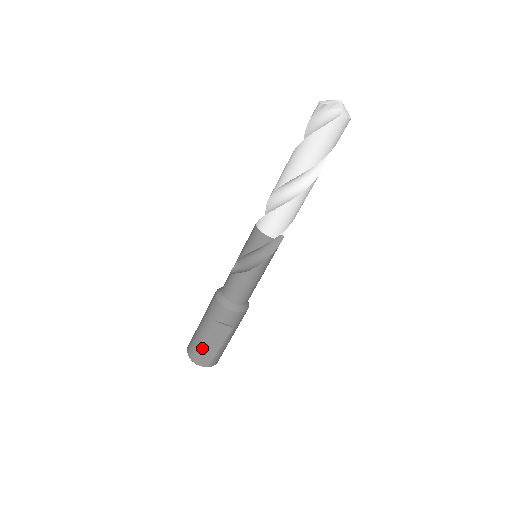
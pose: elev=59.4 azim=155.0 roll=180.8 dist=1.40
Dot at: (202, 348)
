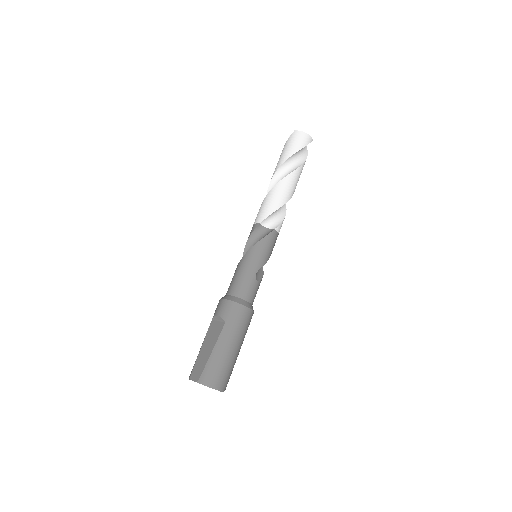
Dot at: (198, 356)
